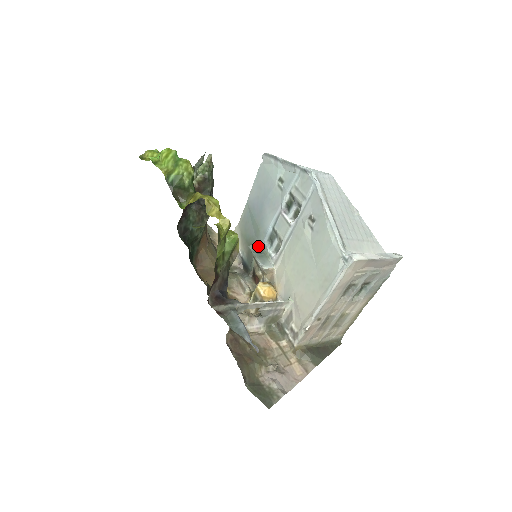
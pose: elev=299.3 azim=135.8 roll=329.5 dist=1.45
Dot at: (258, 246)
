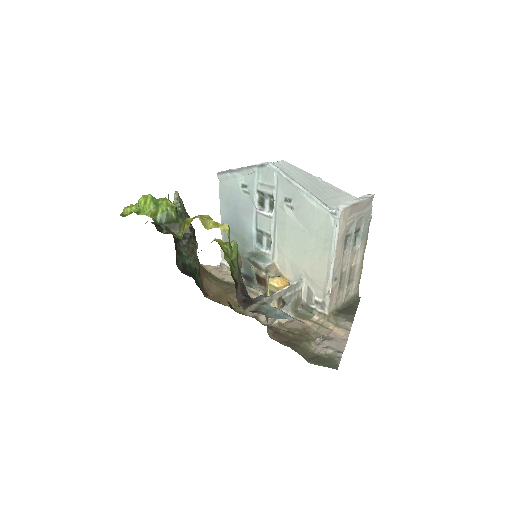
Dot at: (250, 252)
